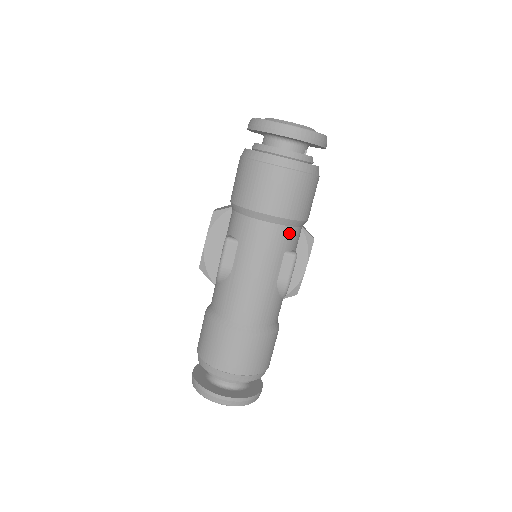
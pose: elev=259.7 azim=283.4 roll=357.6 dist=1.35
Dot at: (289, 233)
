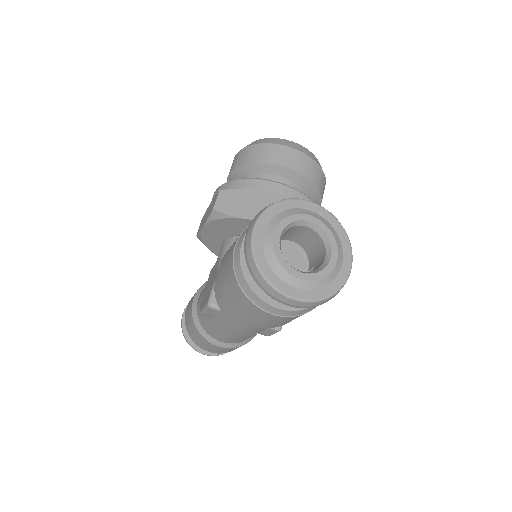
Dot at: occluded
